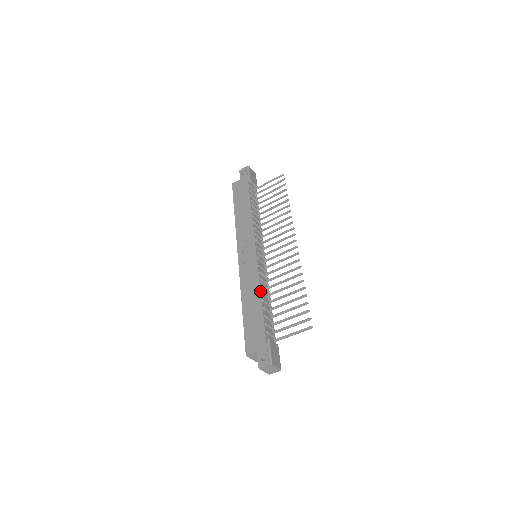
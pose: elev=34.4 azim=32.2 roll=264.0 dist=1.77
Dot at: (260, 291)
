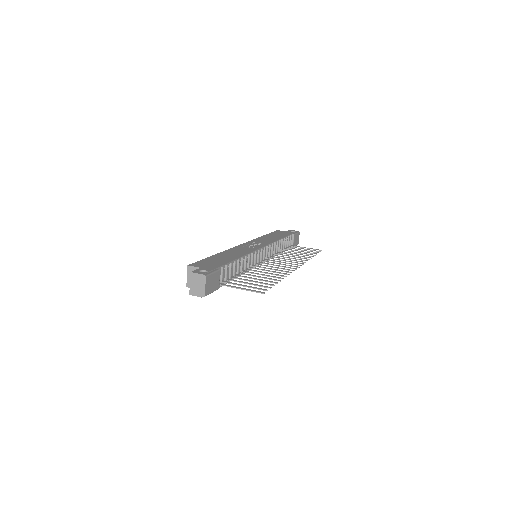
Dot at: (242, 256)
